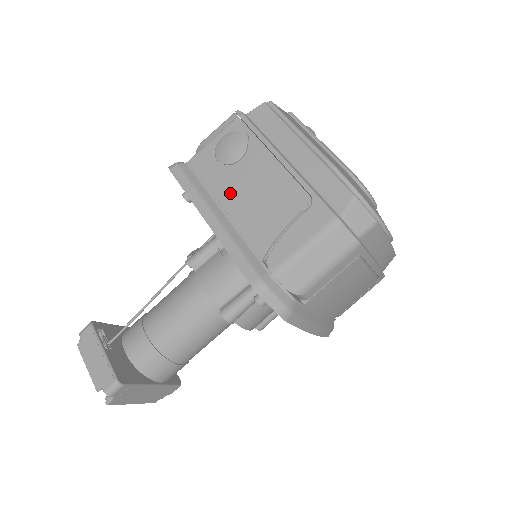
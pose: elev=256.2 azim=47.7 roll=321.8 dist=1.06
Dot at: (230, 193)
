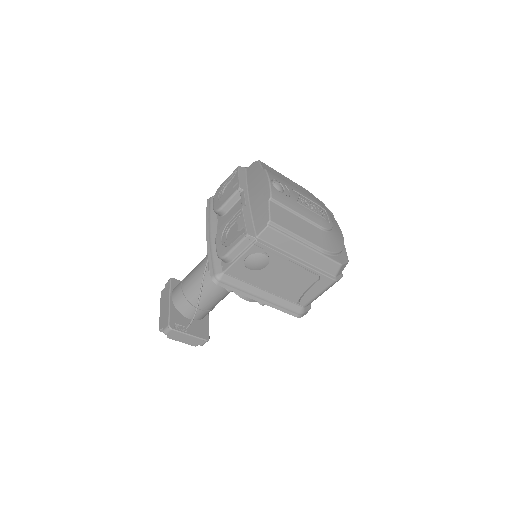
Dot at: (265, 282)
